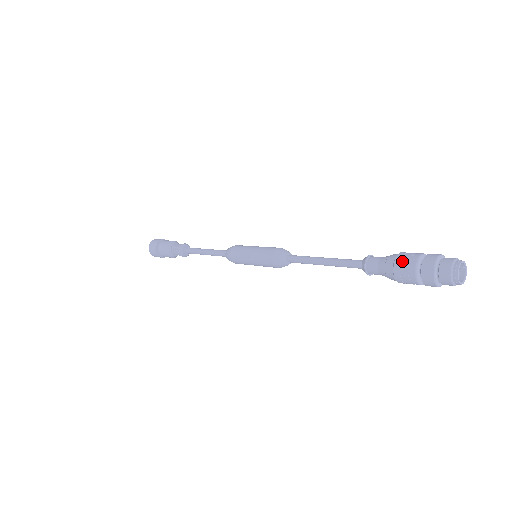
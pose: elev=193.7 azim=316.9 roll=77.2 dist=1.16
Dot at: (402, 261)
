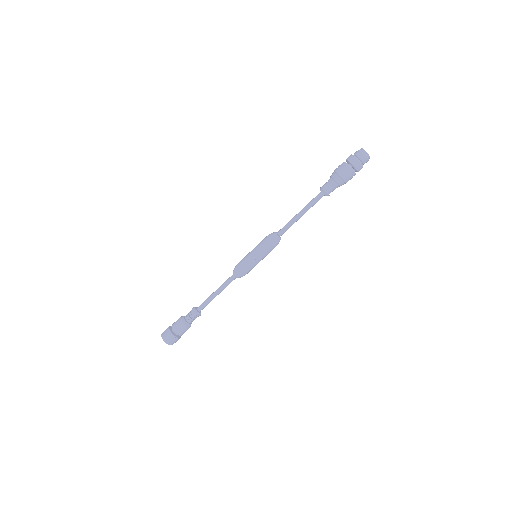
Dot at: (343, 173)
